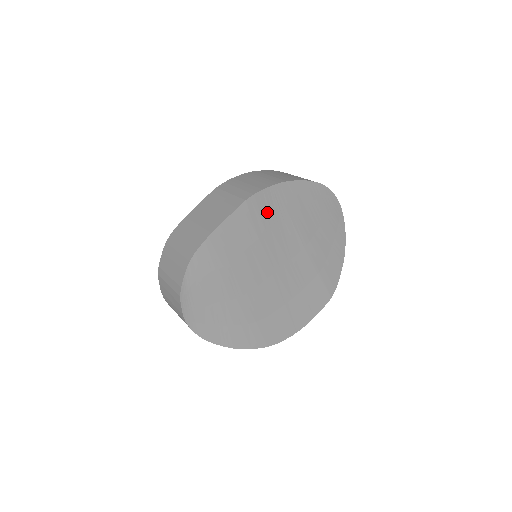
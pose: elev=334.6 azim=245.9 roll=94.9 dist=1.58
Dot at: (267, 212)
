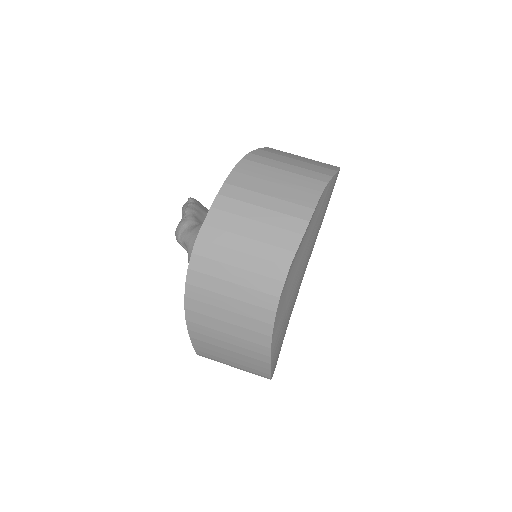
Dot at: occluded
